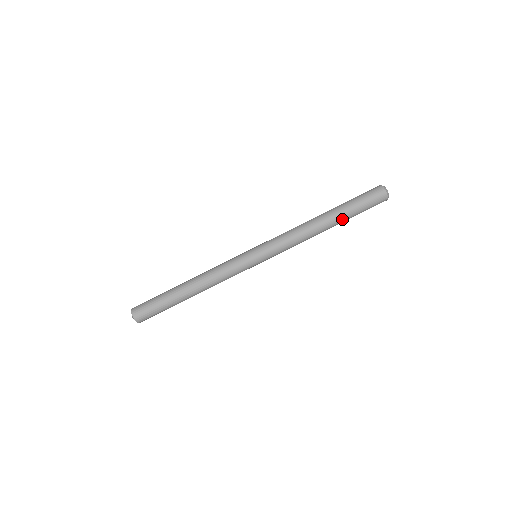
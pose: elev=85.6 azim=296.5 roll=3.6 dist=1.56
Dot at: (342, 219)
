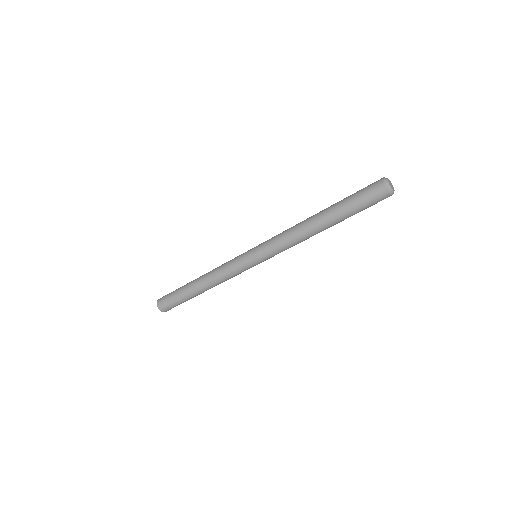
Dot at: (341, 221)
